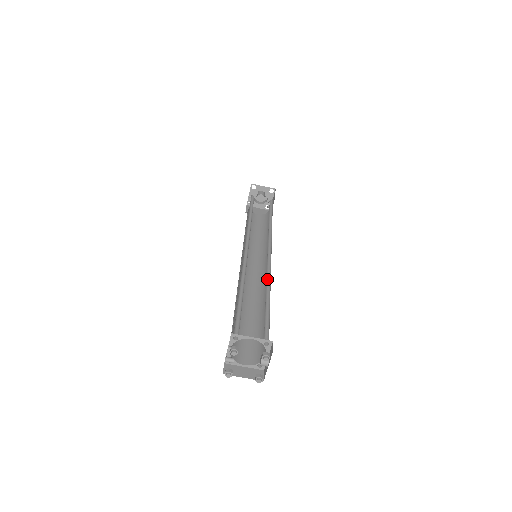
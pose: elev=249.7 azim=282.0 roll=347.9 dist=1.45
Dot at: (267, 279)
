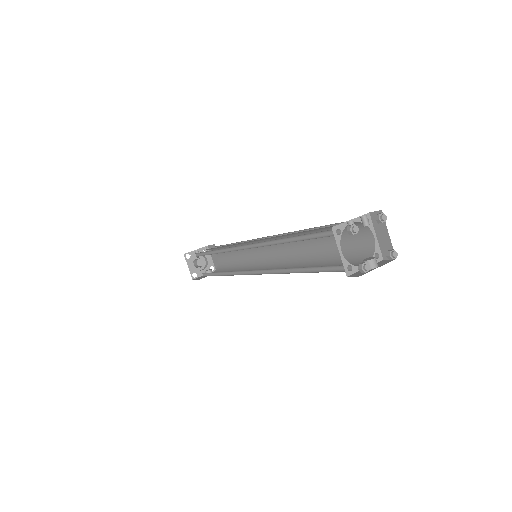
Dot at: (300, 261)
